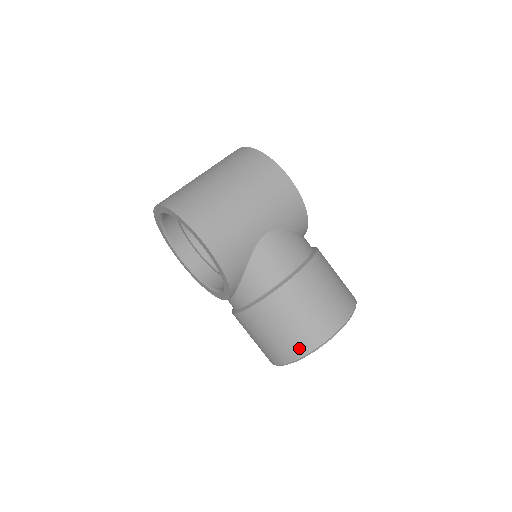
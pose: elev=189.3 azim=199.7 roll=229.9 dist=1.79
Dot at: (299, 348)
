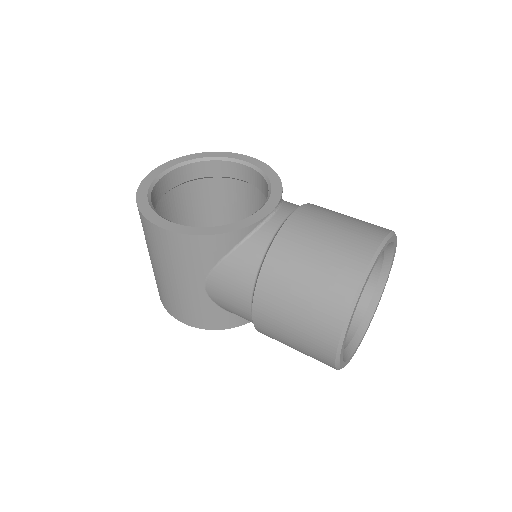
Dot at: occluded
